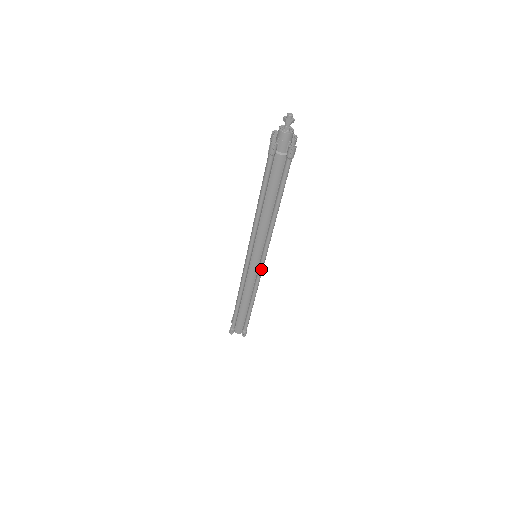
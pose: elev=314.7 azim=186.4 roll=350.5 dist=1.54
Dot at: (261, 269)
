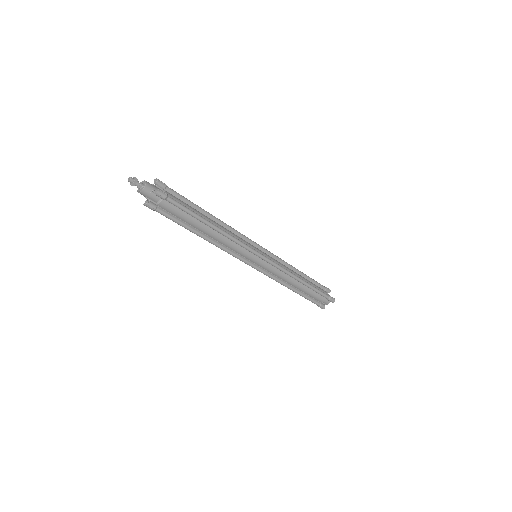
Dot at: (268, 261)
